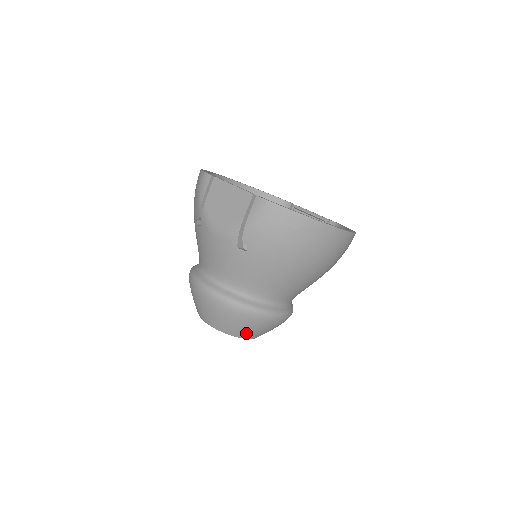
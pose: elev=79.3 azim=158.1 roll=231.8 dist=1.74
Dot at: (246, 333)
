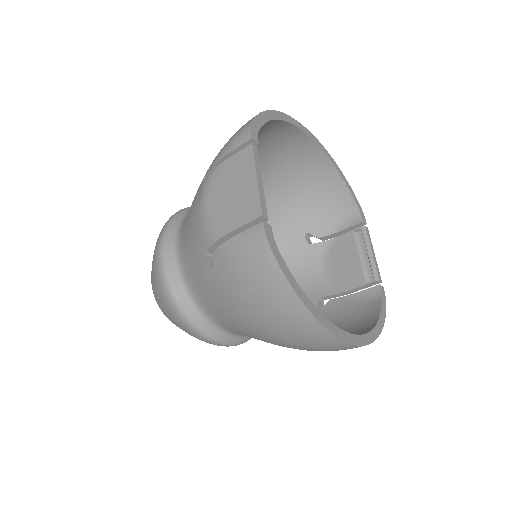
Dot at: (176, 325)
